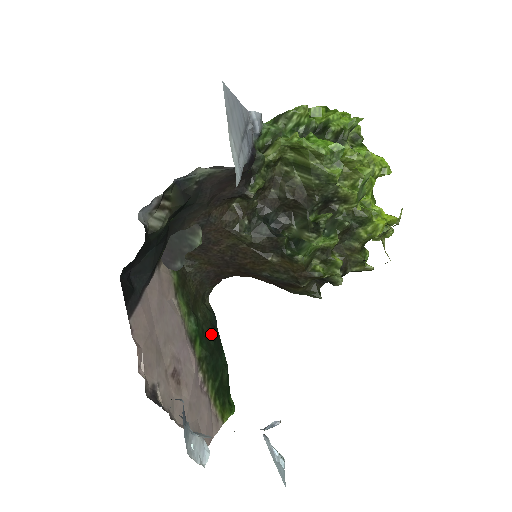
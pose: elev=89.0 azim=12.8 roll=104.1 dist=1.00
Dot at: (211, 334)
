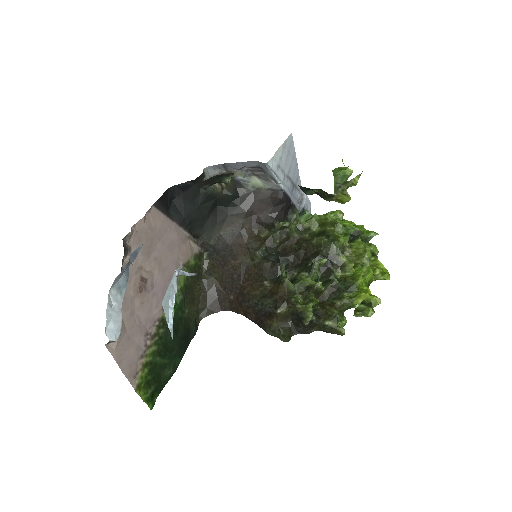
Dot at: (184, 330)
